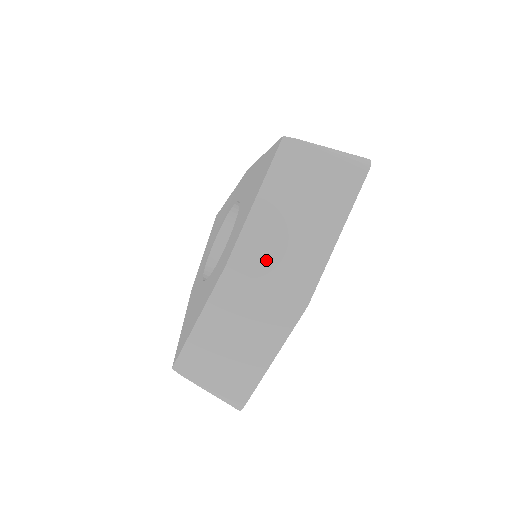
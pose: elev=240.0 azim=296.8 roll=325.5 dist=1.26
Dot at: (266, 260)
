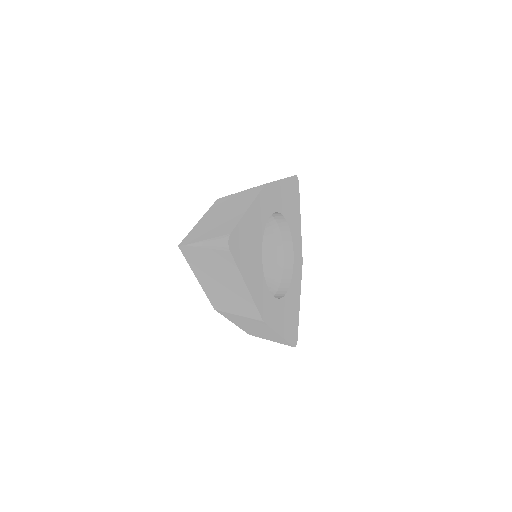
Dot at: (227, 304)
